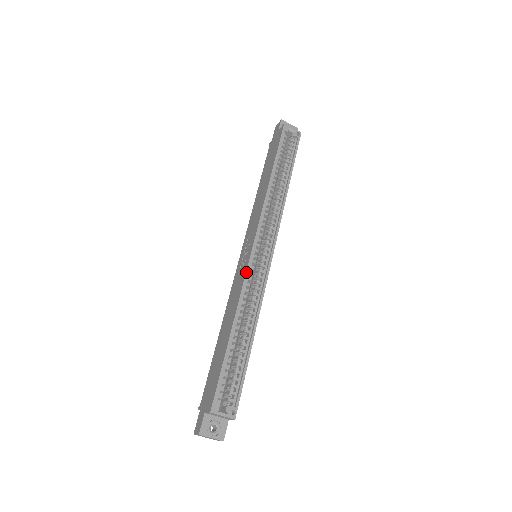
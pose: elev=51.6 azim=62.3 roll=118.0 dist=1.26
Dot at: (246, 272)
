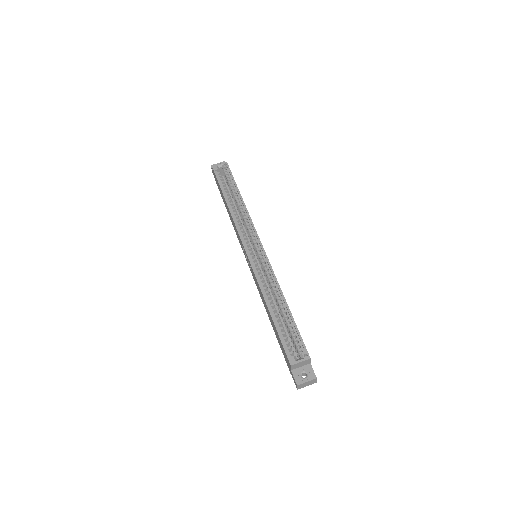
Dot at: (252, 269)
